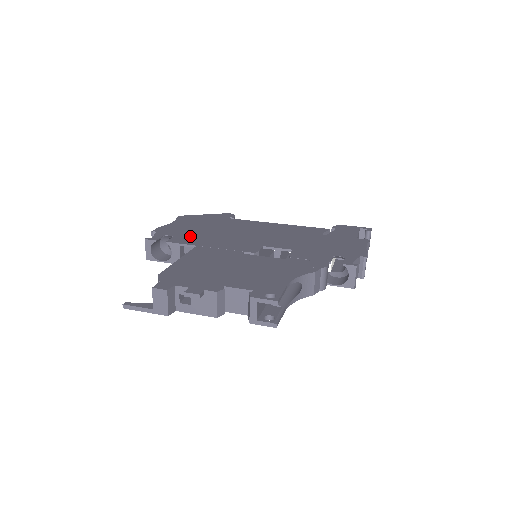
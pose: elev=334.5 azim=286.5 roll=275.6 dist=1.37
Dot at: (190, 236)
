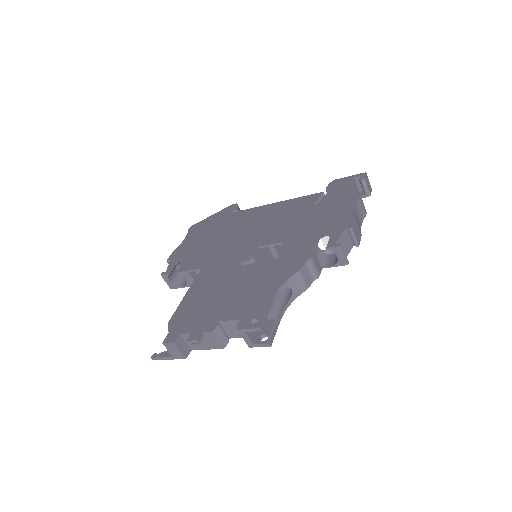
Dot at: (197, 256)
